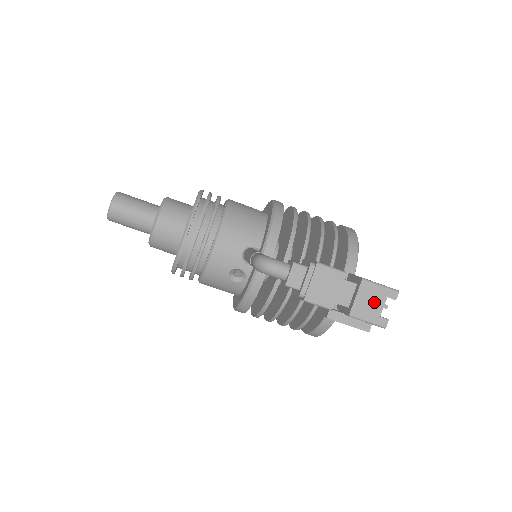
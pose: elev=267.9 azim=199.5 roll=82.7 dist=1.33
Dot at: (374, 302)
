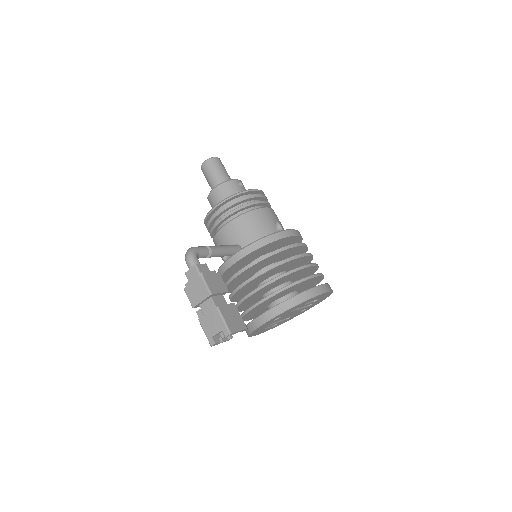
Dot at: (214, 326)
